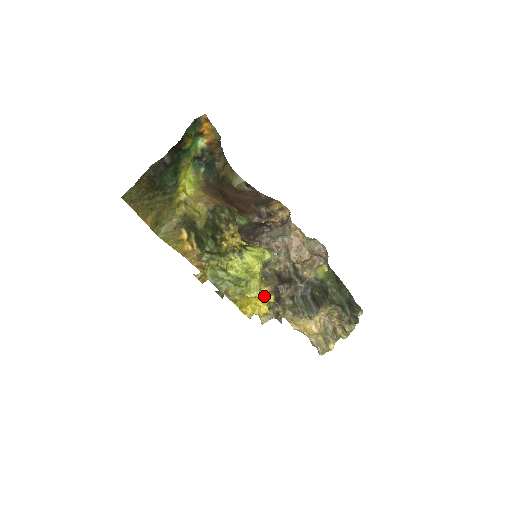
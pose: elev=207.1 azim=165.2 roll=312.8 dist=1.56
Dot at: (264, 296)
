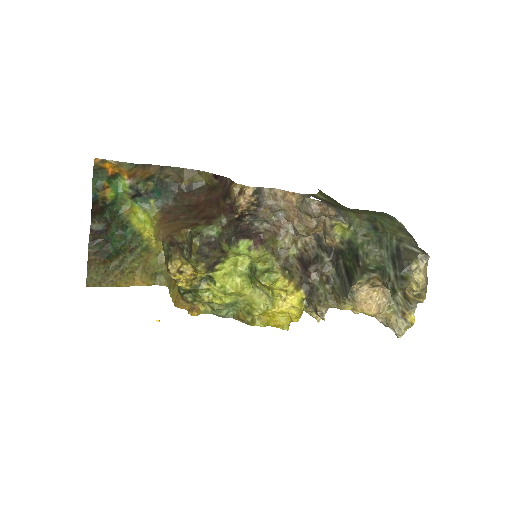
Dot at: (288, 297)
